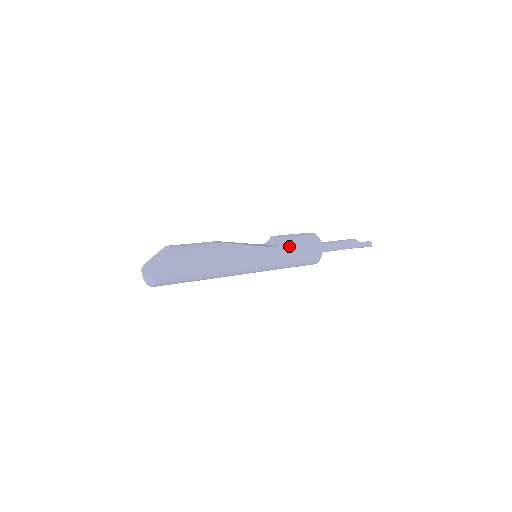
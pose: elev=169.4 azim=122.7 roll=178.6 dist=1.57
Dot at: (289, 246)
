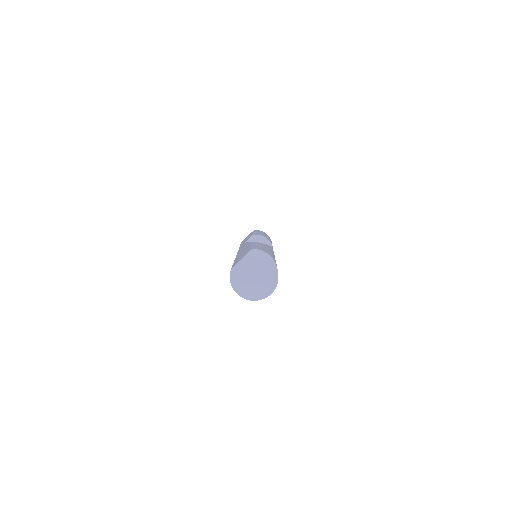
Dot at: occluded
